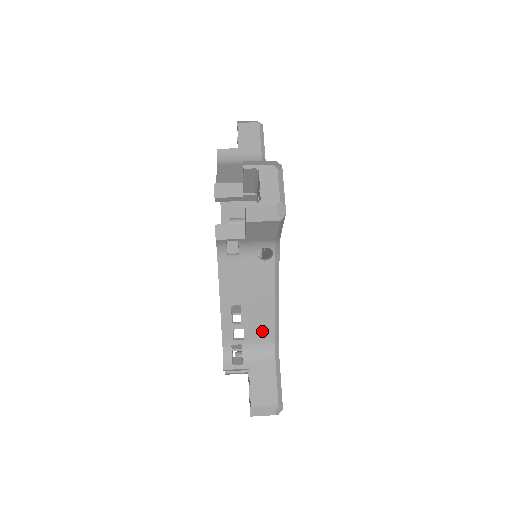
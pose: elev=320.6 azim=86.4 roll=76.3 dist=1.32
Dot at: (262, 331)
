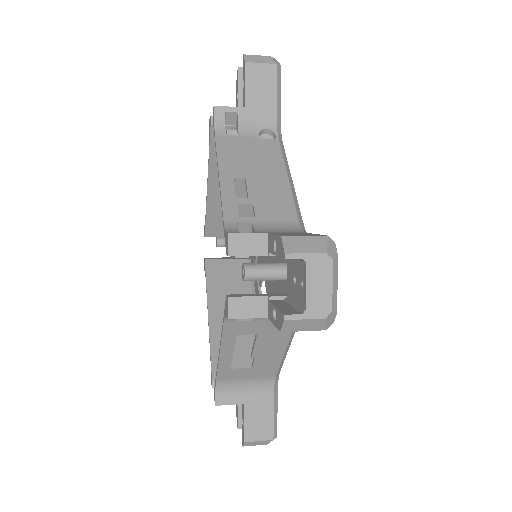
Dot at: (278, 208)
